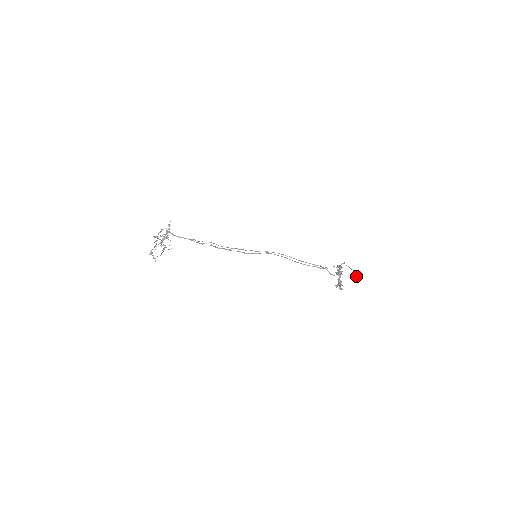
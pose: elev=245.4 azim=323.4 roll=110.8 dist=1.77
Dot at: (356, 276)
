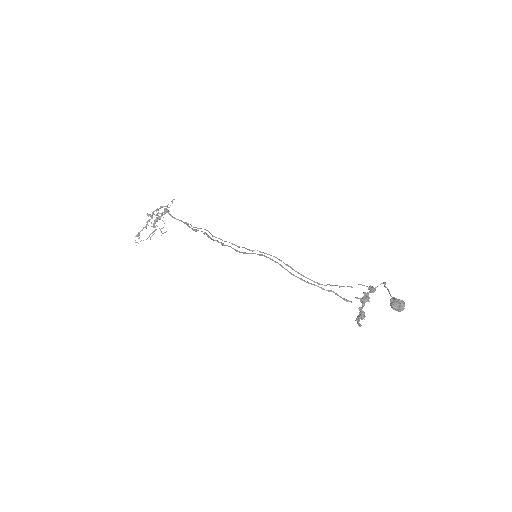
Dot at: (392, 307)
